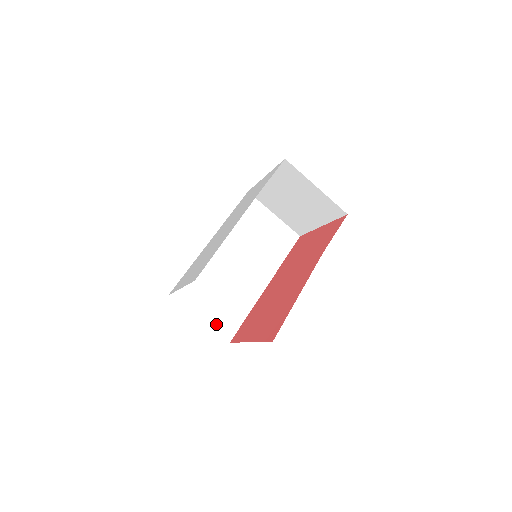
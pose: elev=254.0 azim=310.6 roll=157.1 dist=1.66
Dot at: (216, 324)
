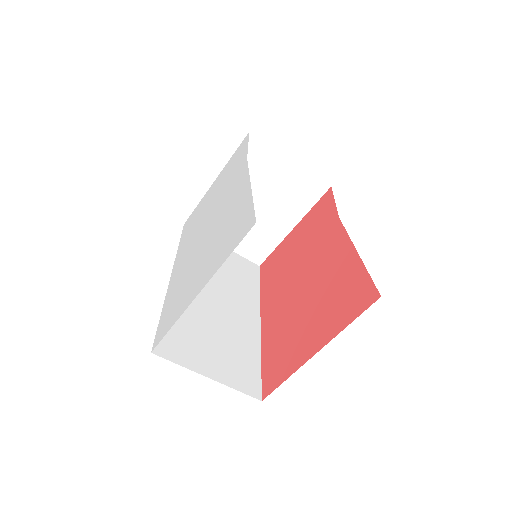
Dot at: (232, 380)
